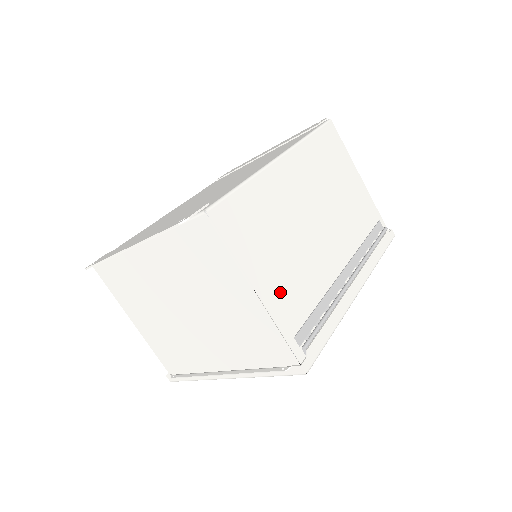
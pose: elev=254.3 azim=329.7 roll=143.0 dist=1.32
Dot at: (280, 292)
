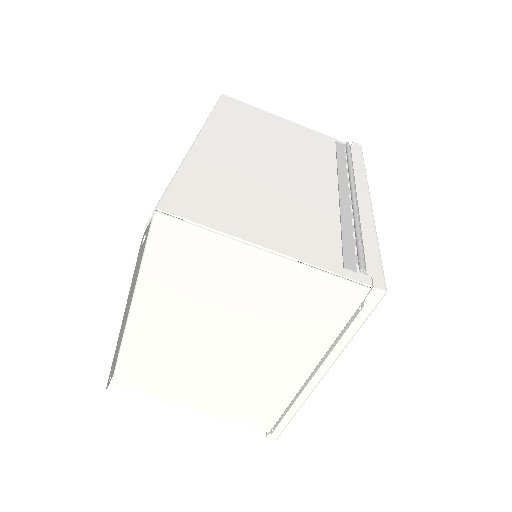
Dot at: (293, 238)
